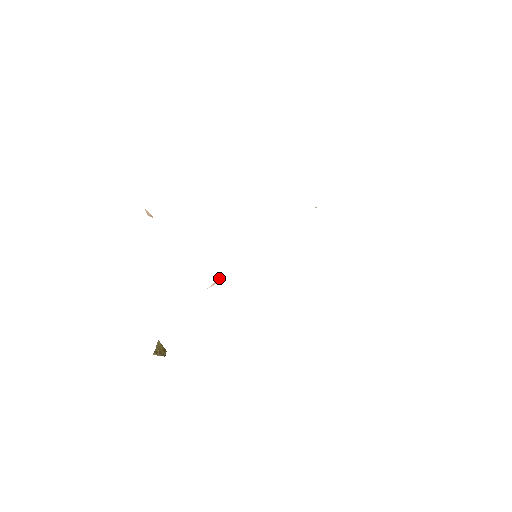
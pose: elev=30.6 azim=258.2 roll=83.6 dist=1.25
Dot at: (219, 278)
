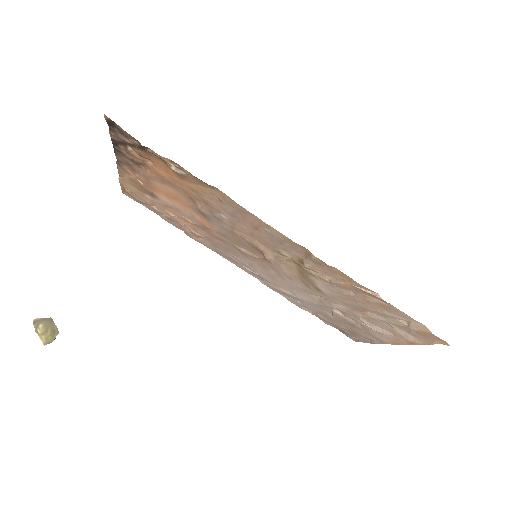
Dot at: (226, 224)
